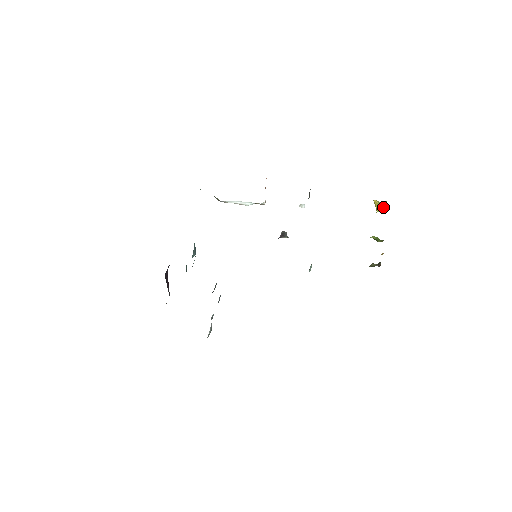
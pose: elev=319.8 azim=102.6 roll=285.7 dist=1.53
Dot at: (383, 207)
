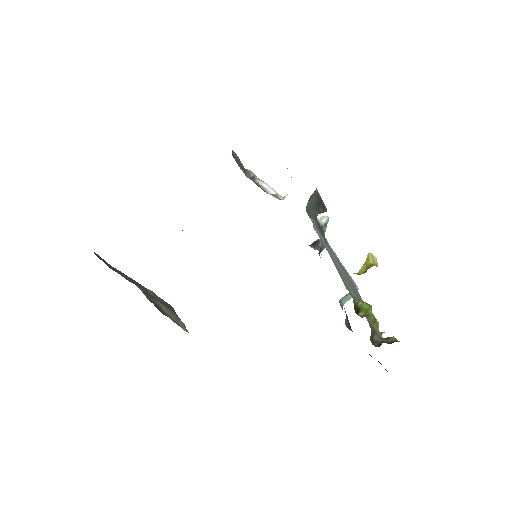
Dot at: (366, 270)
